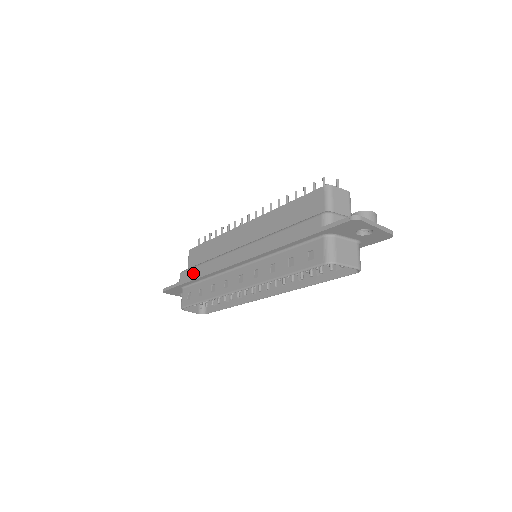
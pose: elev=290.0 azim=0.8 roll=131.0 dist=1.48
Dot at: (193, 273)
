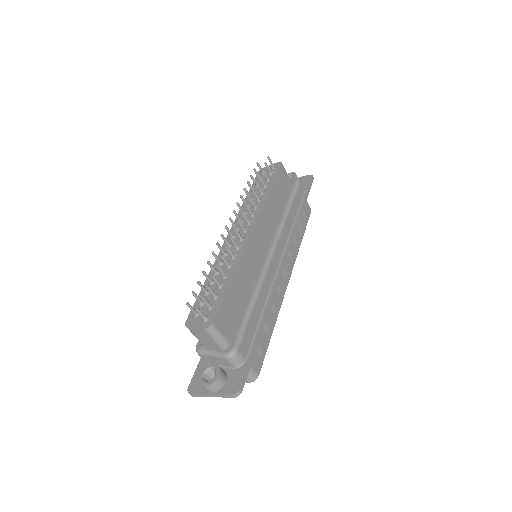
Dot at: occluded
